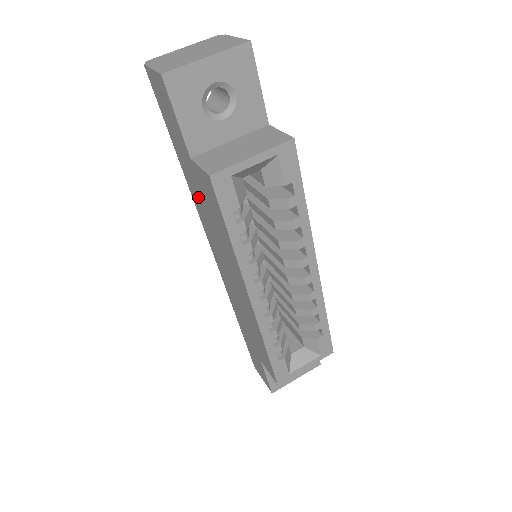
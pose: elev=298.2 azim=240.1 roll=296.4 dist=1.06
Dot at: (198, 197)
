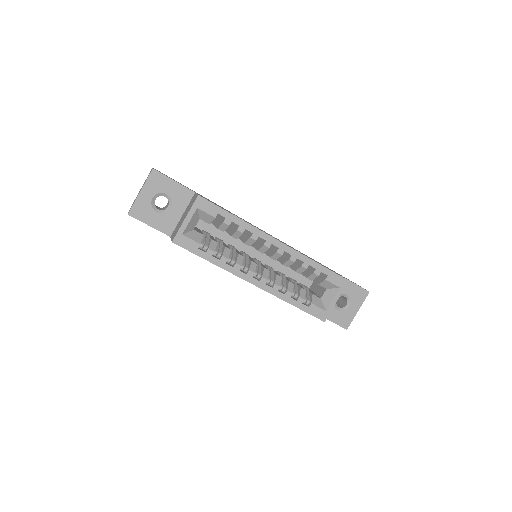
Dot at: occluded
